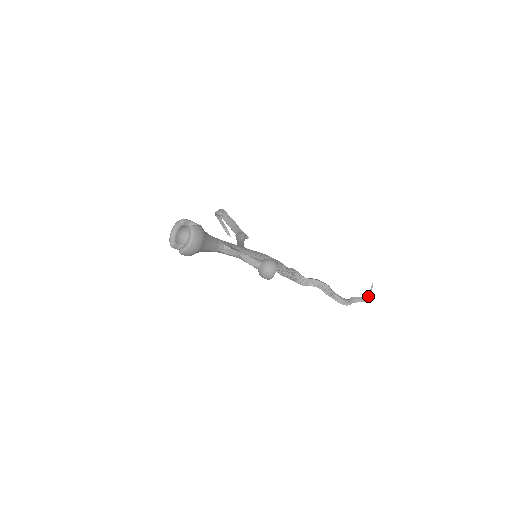
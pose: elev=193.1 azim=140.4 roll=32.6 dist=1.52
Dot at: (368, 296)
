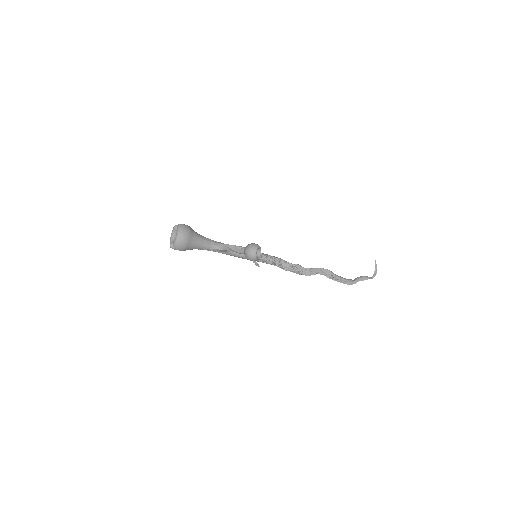
Dot at: (374, 274)
